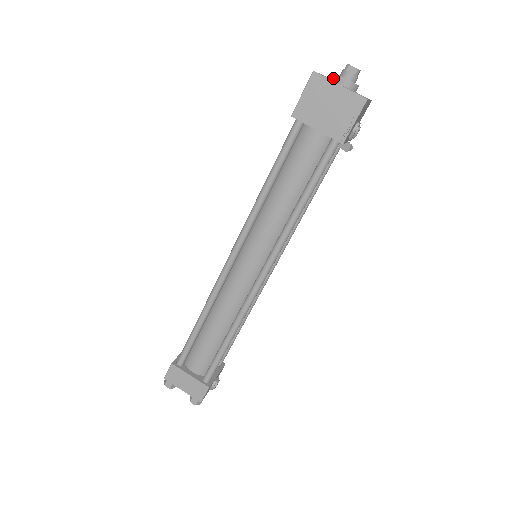
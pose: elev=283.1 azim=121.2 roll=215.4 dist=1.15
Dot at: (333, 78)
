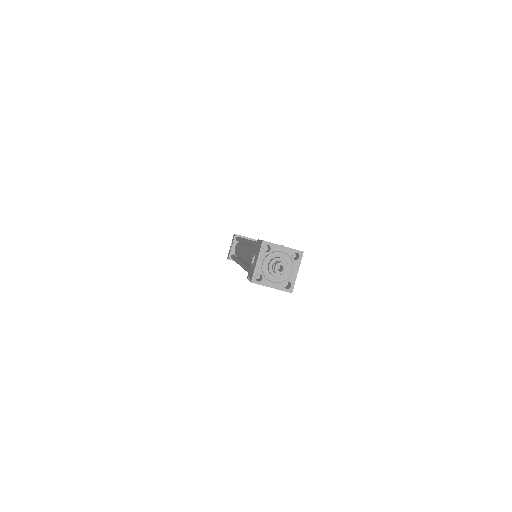
Dot at: (268, 269)
